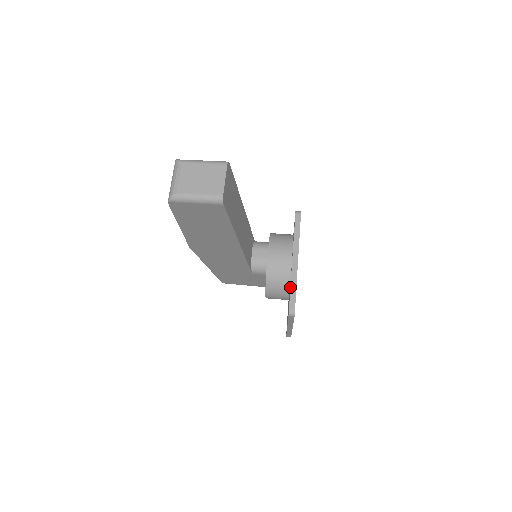
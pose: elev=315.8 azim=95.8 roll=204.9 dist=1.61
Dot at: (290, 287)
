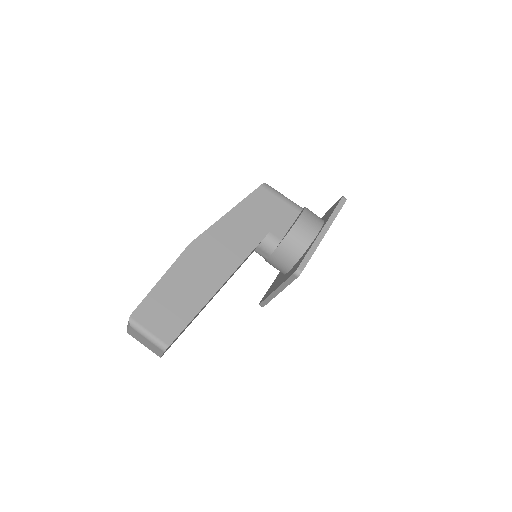
Dot at: (265, 299)
